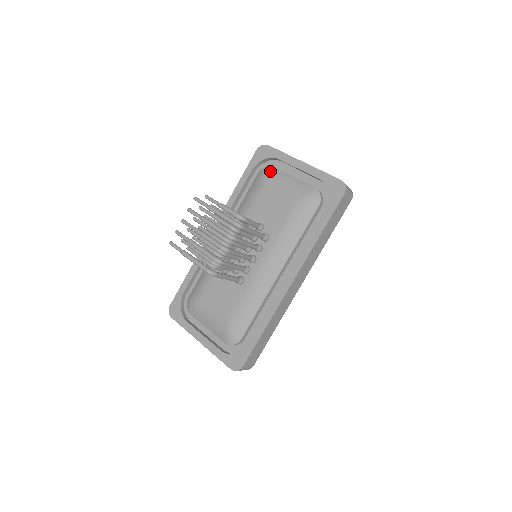
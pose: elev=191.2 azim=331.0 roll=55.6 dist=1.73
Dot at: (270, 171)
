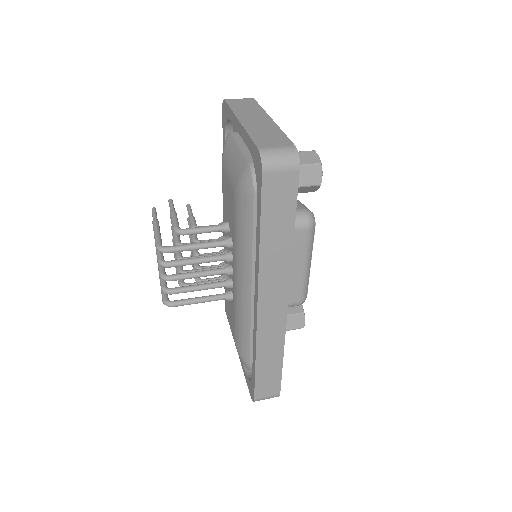
Dot at: (225, 142)
